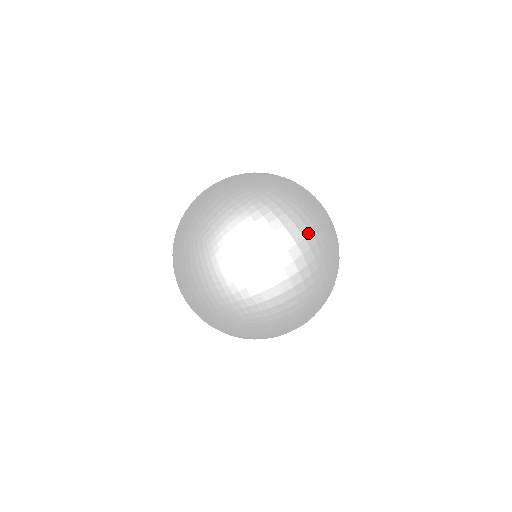
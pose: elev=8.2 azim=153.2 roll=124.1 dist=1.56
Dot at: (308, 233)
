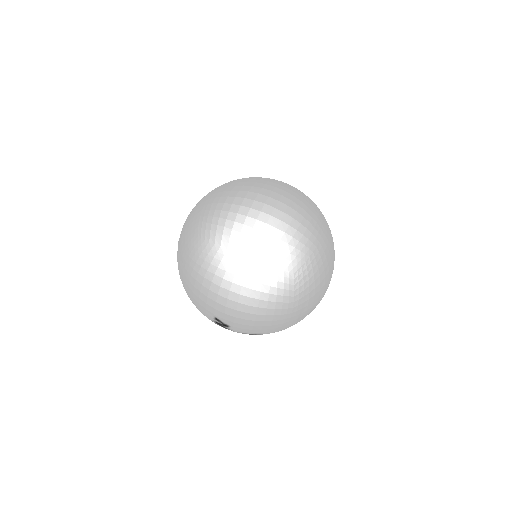
Dot at: (297, 203)
